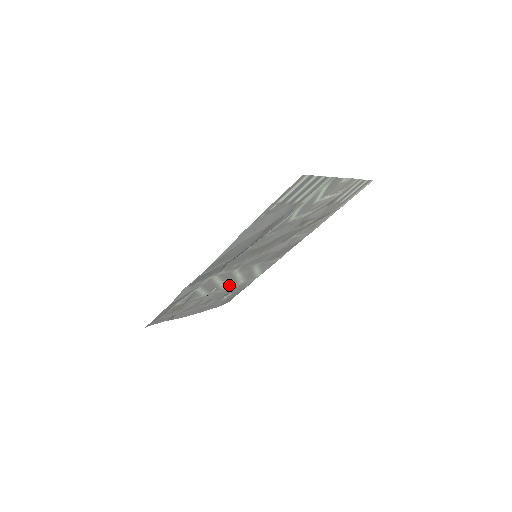
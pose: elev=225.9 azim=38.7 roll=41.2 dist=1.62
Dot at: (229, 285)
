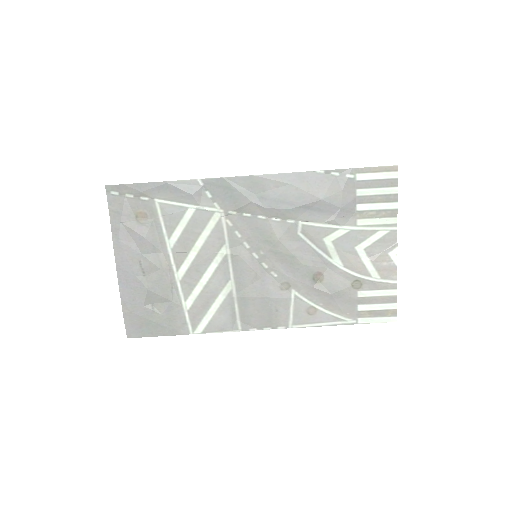
Dot at: (185, 279)
